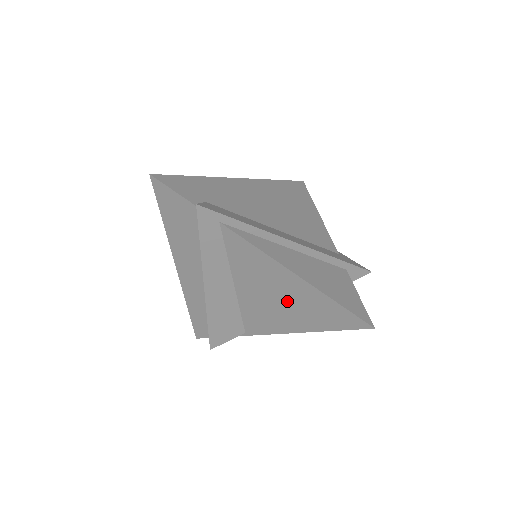
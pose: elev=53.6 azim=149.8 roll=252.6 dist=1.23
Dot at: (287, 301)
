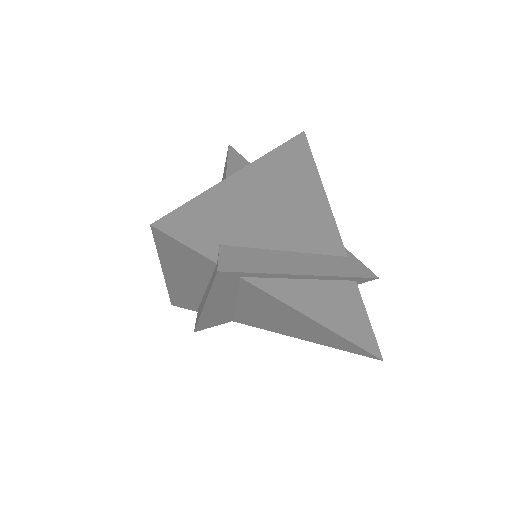
Dot at: (296, 327)
